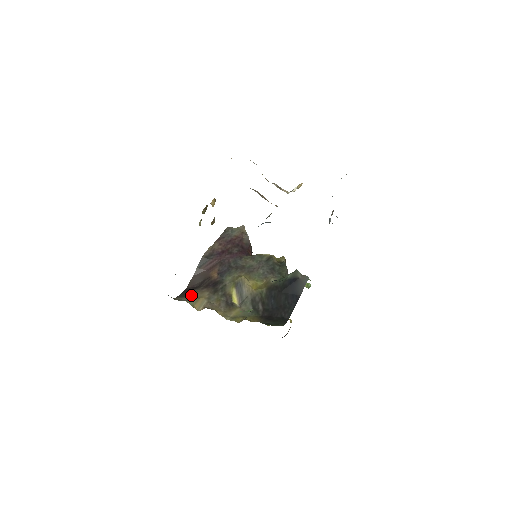
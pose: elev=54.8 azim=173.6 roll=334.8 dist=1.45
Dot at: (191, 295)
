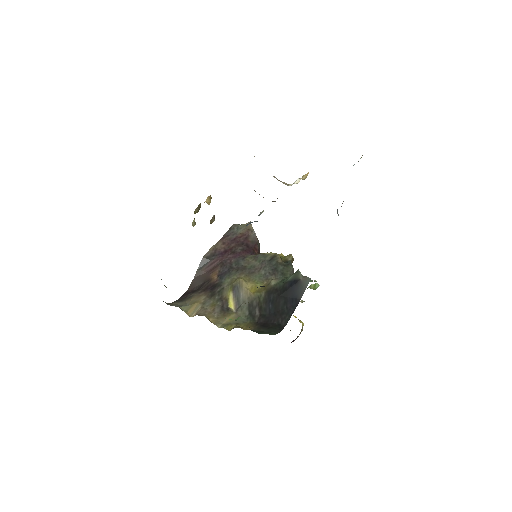
Dot at: (187, 299)
